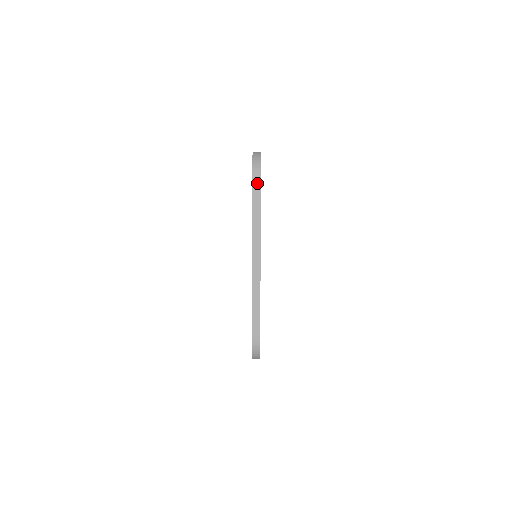
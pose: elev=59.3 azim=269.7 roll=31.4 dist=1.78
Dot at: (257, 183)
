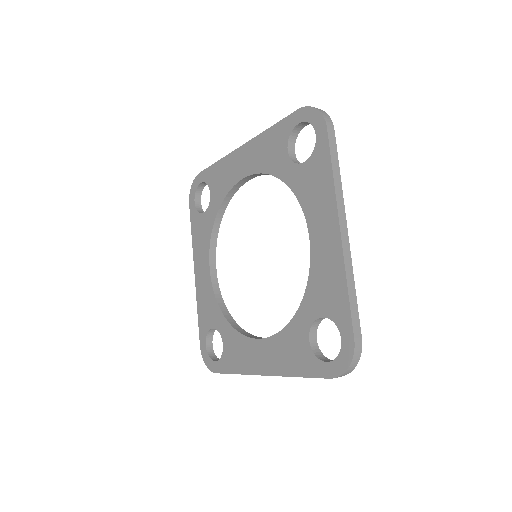
Dot at: occluded
